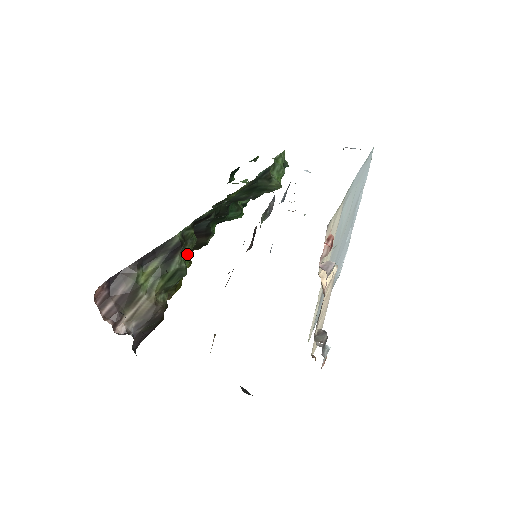
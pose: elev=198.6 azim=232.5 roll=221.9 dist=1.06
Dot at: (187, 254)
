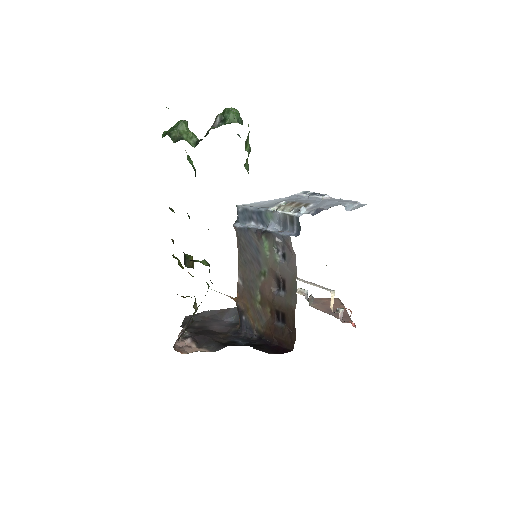
Dot at: occluded
